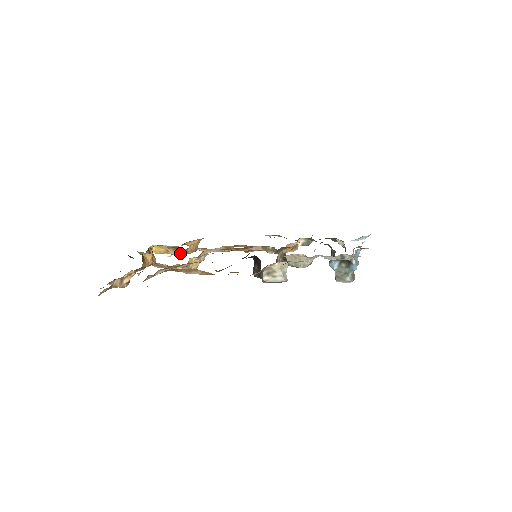
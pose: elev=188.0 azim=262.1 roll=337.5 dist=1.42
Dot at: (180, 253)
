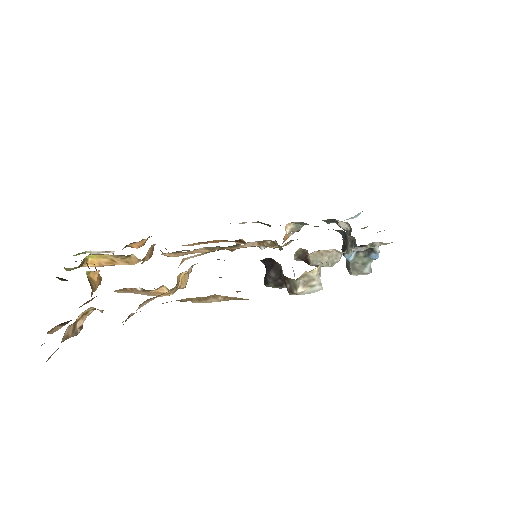
Dot at: occluded
